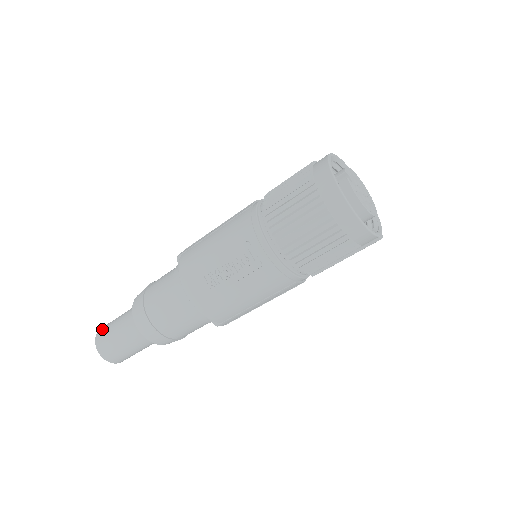
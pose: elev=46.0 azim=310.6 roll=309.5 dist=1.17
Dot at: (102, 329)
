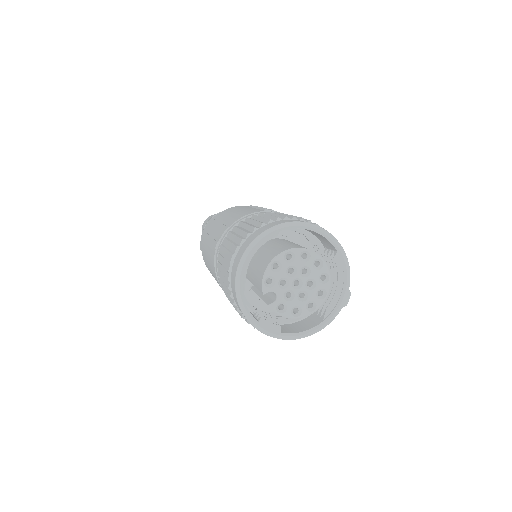
Dot at: occluded
